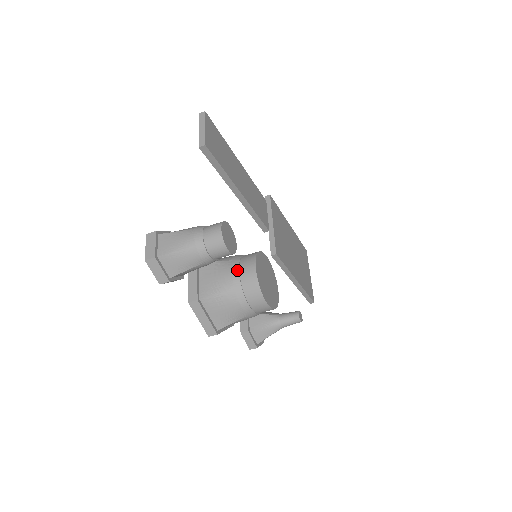
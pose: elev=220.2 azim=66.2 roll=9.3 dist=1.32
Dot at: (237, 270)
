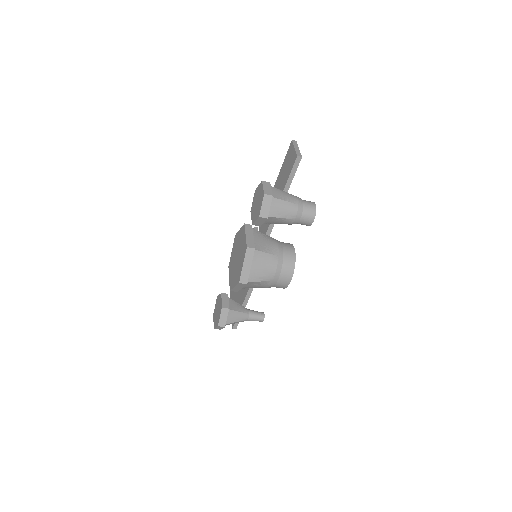
Dot at: (281, 245)
